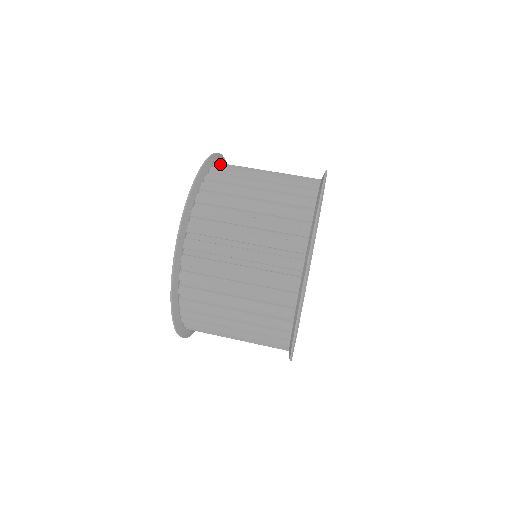
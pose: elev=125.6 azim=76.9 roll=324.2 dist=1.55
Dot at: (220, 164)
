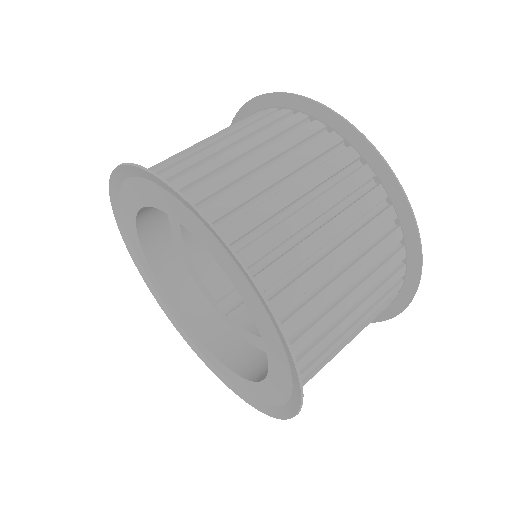
Dot at: (195, 205)
